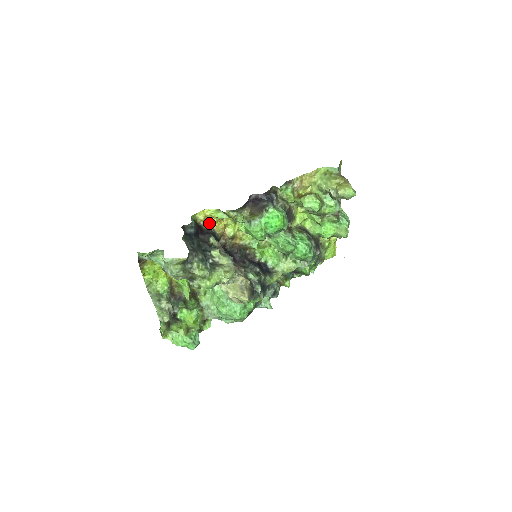
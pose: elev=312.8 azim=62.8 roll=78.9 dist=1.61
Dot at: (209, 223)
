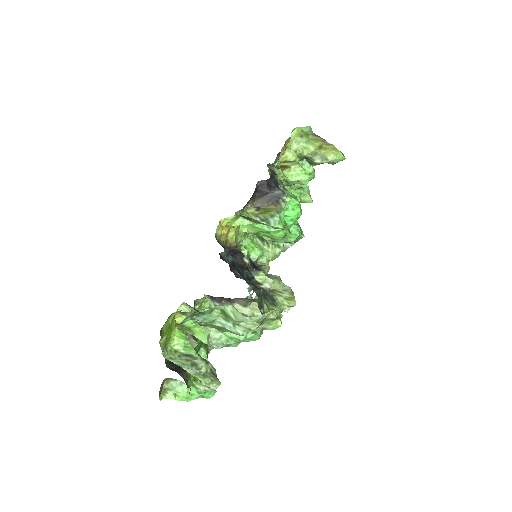
Dot at: occluded
